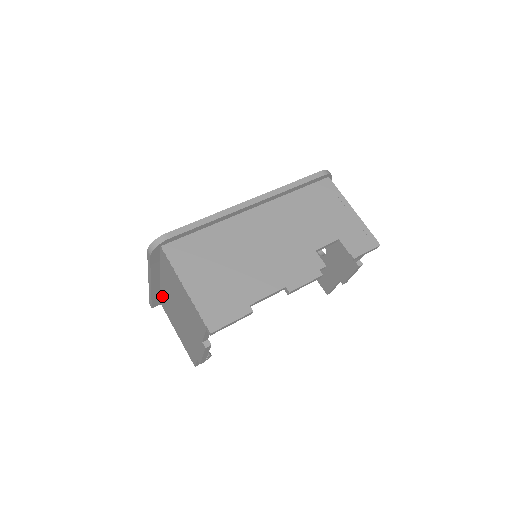
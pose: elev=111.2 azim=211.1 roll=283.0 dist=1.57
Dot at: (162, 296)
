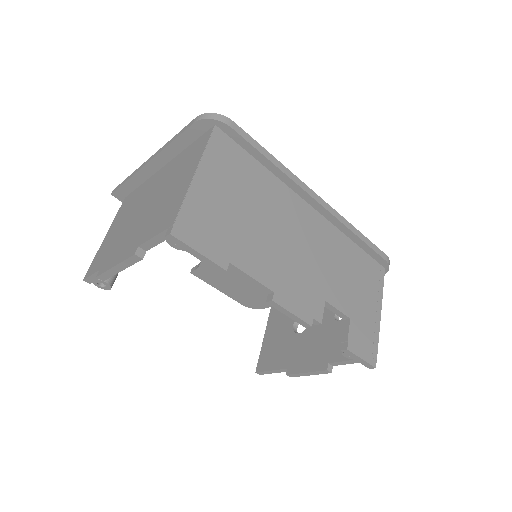
Dot at: (139, 189)
